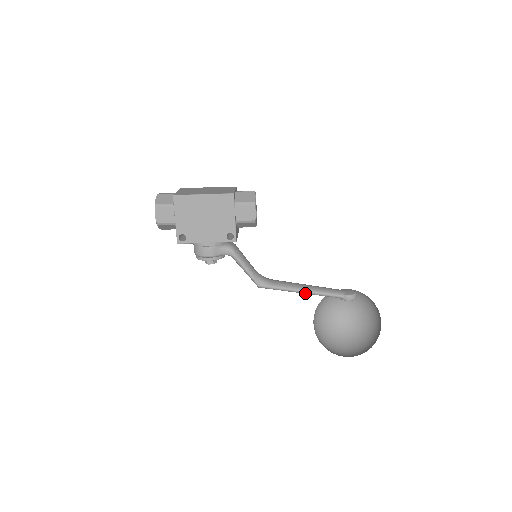
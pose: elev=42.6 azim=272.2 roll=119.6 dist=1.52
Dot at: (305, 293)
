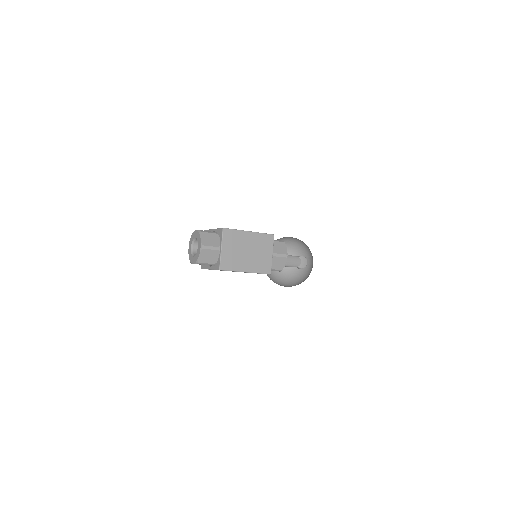
Dot at: occluded
